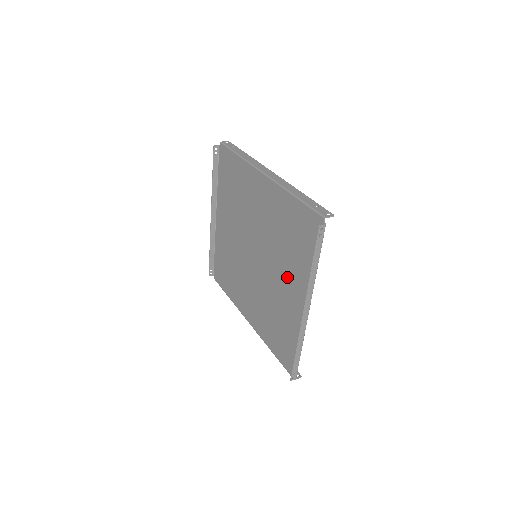
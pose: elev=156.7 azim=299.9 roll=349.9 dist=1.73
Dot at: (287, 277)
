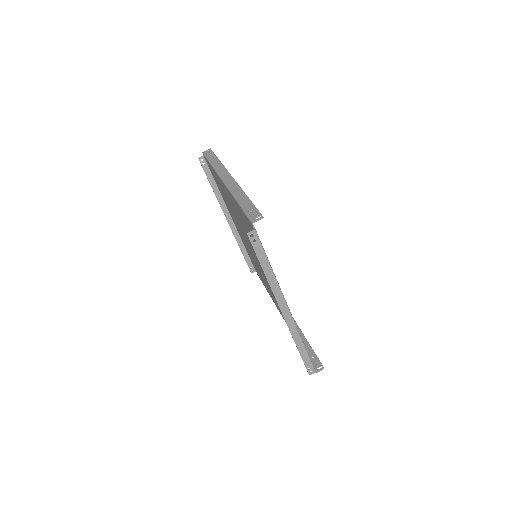
Dot at: occluded
